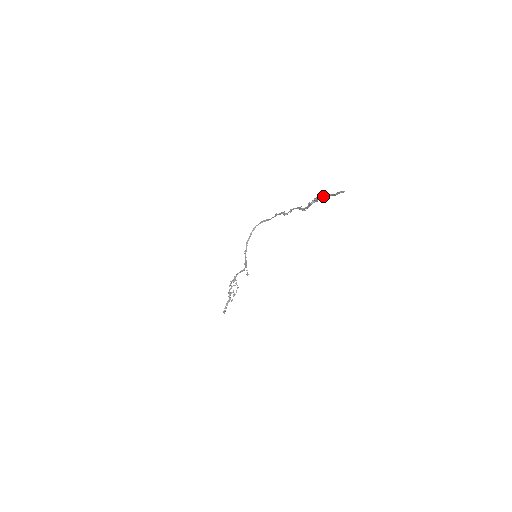
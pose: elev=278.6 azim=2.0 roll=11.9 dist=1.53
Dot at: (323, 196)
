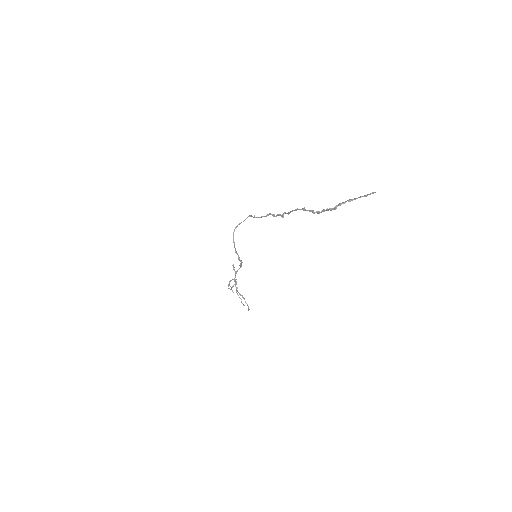
Dot at: (350, 201)
